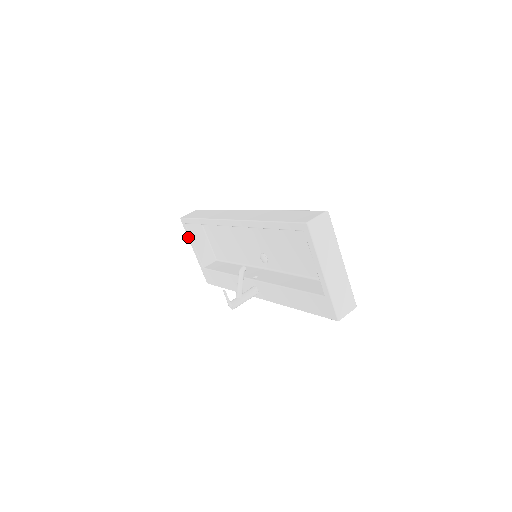
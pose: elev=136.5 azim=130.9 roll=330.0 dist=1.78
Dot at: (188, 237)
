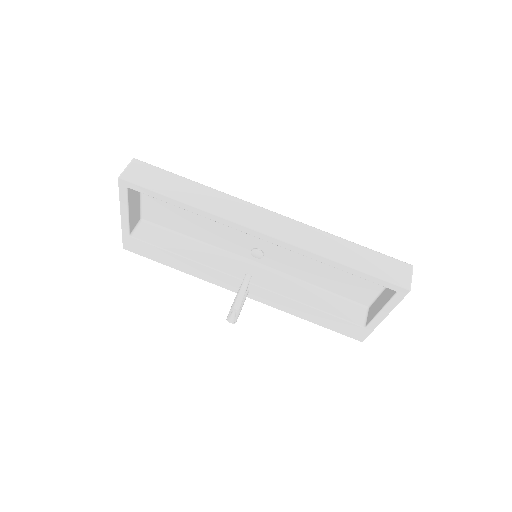
Dot at: (121, 201)
